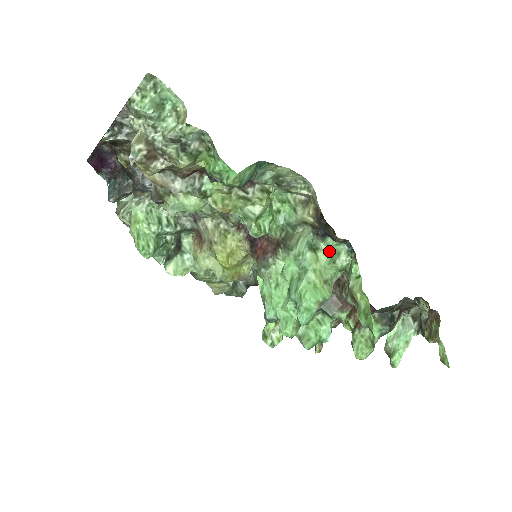
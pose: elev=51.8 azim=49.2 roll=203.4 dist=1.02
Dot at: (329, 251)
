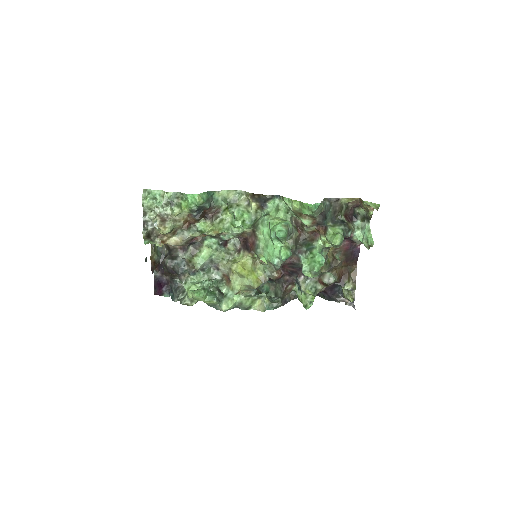
Dot at: (274, 210)
